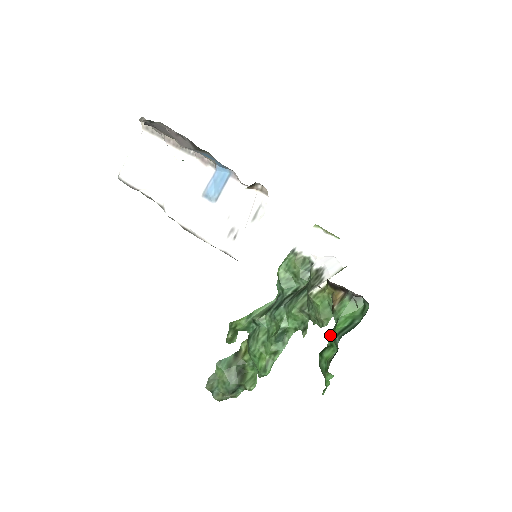
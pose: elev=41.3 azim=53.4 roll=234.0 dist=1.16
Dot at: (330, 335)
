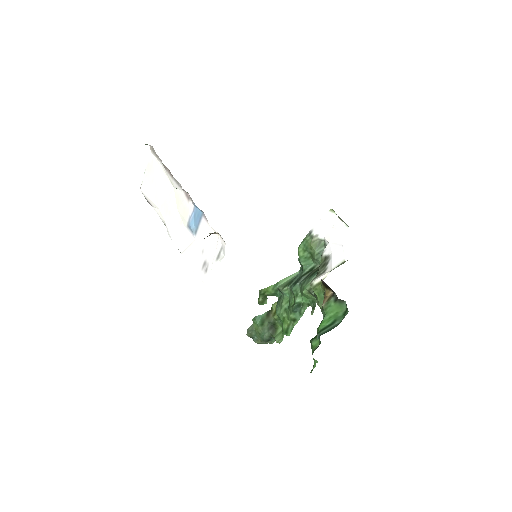
Dot at: (317, 329)
